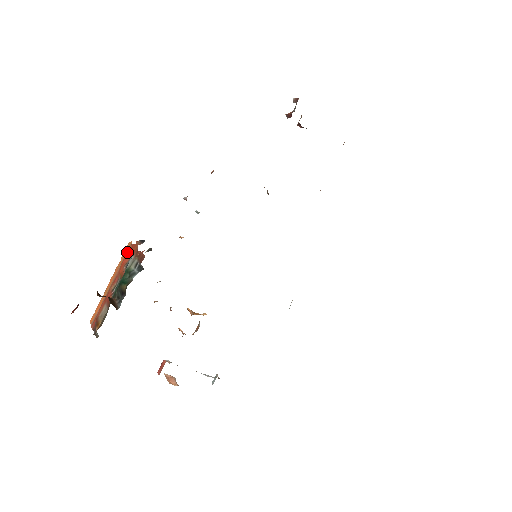
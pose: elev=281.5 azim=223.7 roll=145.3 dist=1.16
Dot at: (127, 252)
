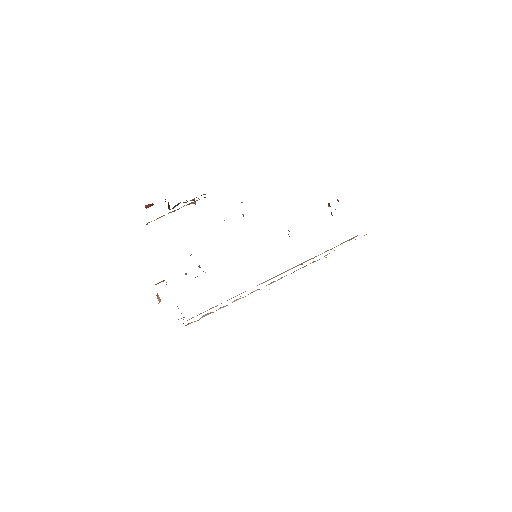
Dot at: (194, 201)
